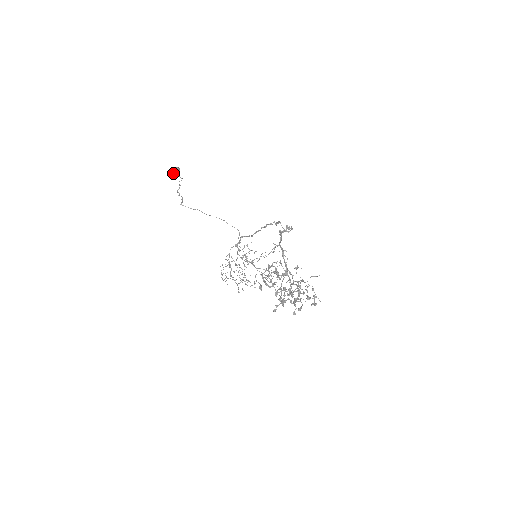
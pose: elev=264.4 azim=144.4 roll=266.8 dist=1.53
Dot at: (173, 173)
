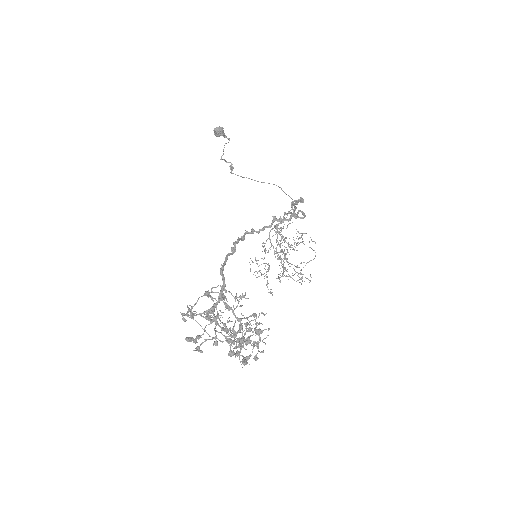
Dot at: (215, 135)
